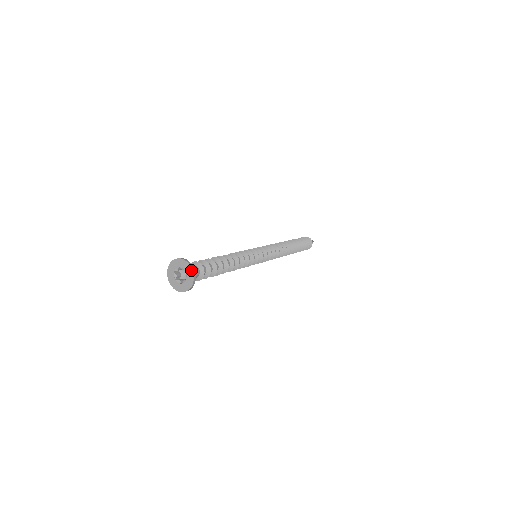
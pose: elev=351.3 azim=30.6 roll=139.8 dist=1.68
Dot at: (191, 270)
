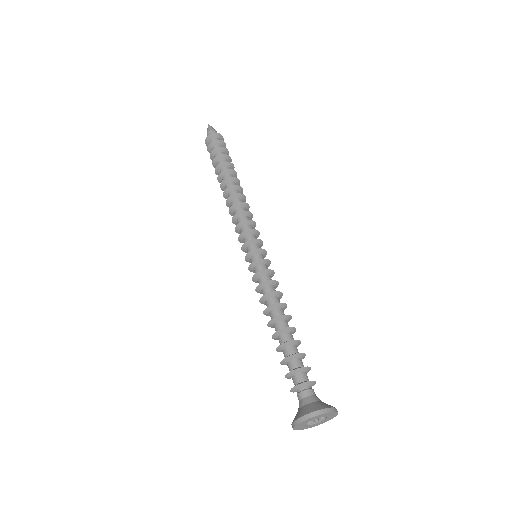
Dot at: (332, 418)
